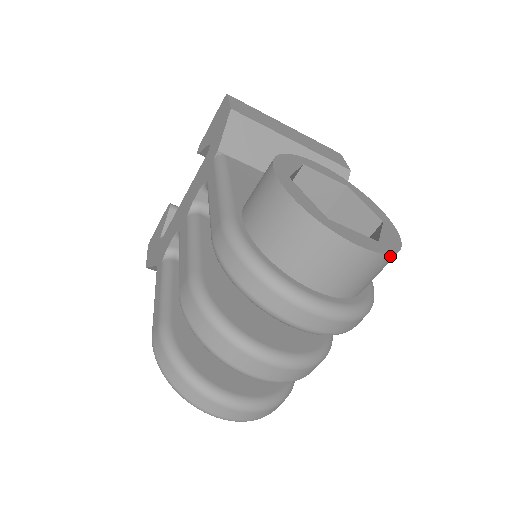
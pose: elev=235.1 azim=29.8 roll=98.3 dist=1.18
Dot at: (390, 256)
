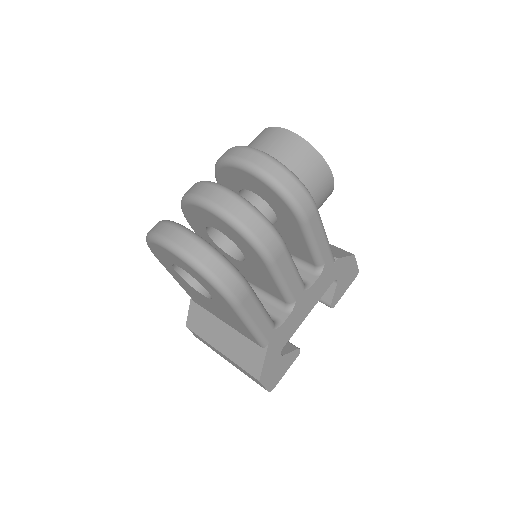
Dot at: (304, 141)
